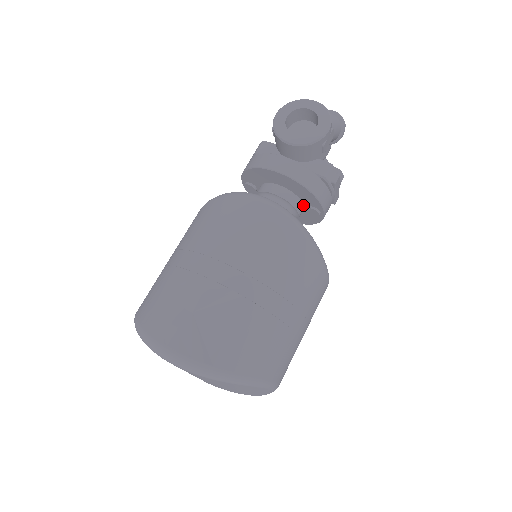
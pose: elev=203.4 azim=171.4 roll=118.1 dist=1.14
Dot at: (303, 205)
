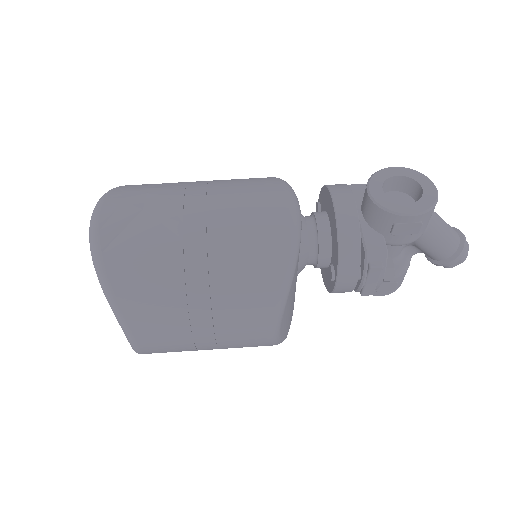
Dot at: (331, 259)
